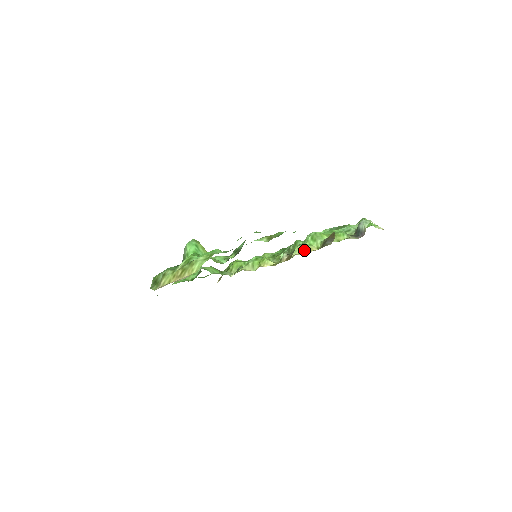
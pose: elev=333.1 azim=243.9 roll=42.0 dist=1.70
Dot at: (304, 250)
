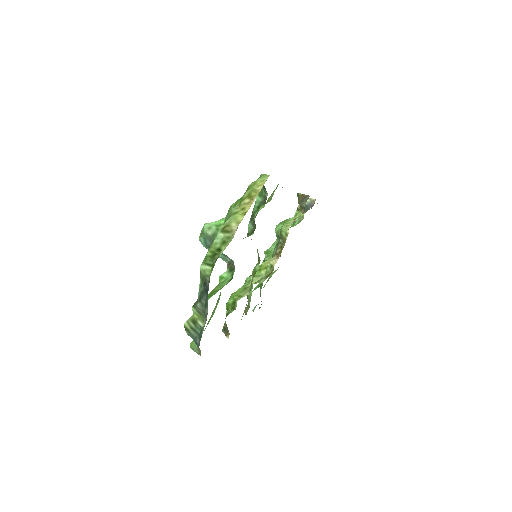
Dot at: (291, 222)
